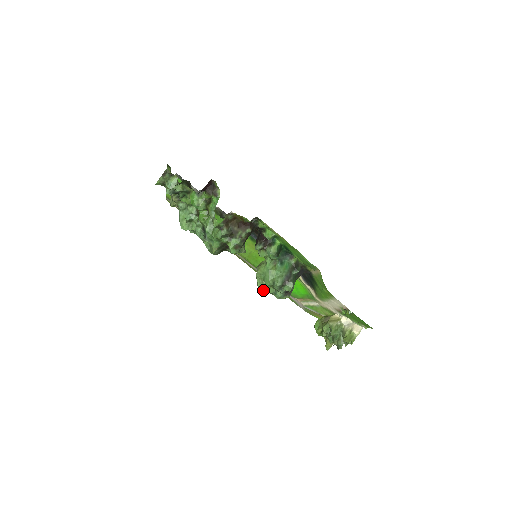
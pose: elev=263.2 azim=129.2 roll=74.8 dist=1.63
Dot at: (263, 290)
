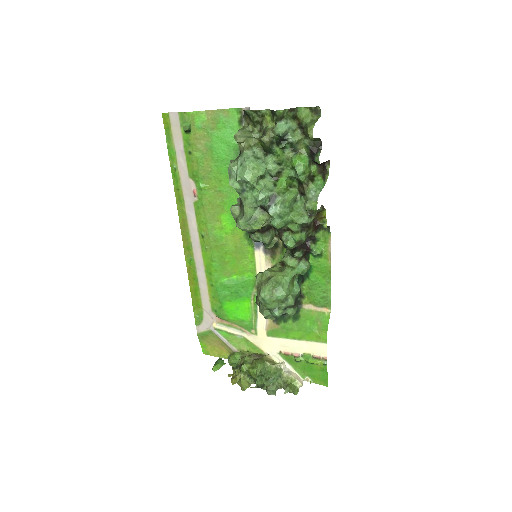
Dot at: (267, 300)
